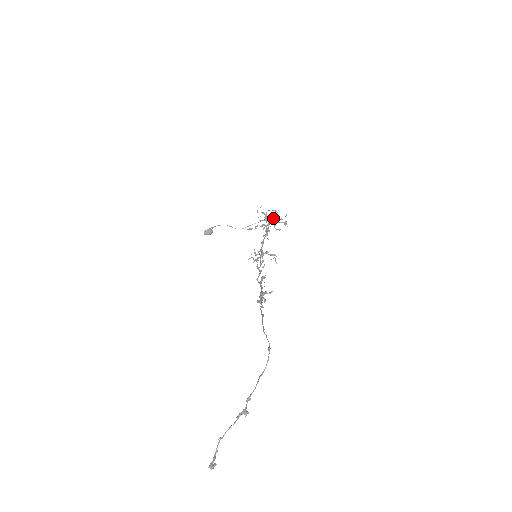
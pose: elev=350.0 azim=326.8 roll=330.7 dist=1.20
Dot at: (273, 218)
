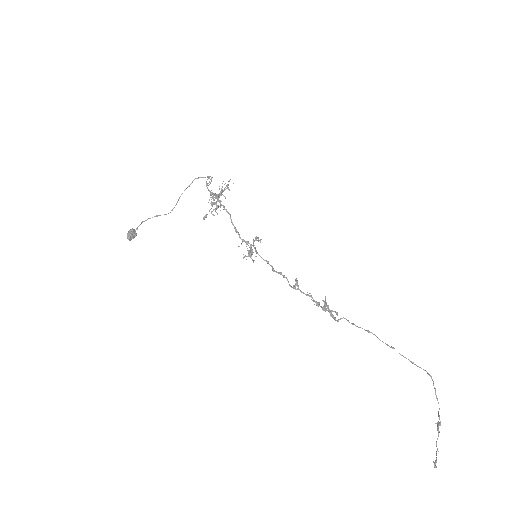
Dot at: (208, 185)
